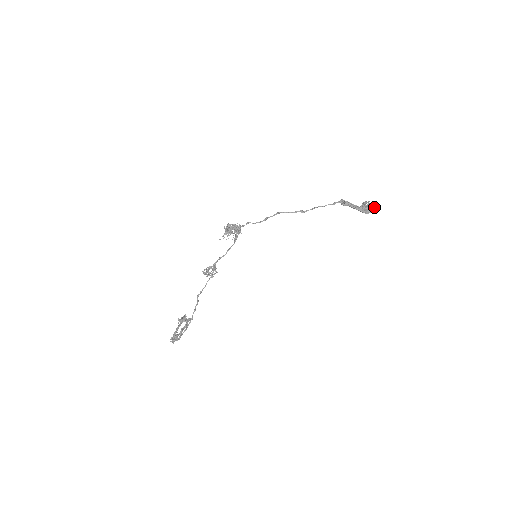
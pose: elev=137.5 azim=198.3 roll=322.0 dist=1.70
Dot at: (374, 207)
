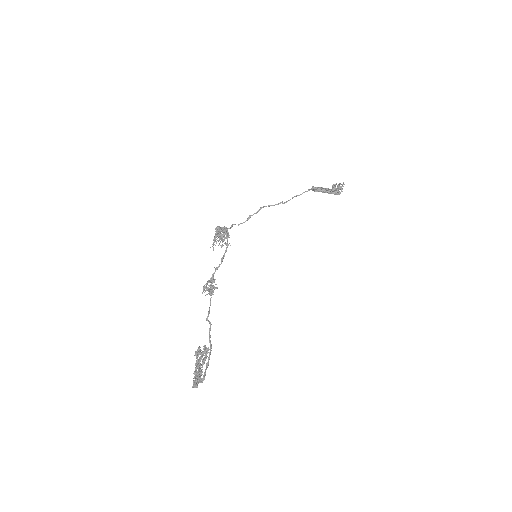
Dot at: occluded
